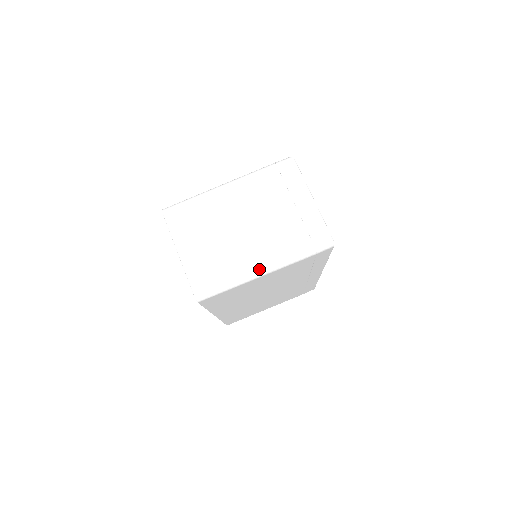
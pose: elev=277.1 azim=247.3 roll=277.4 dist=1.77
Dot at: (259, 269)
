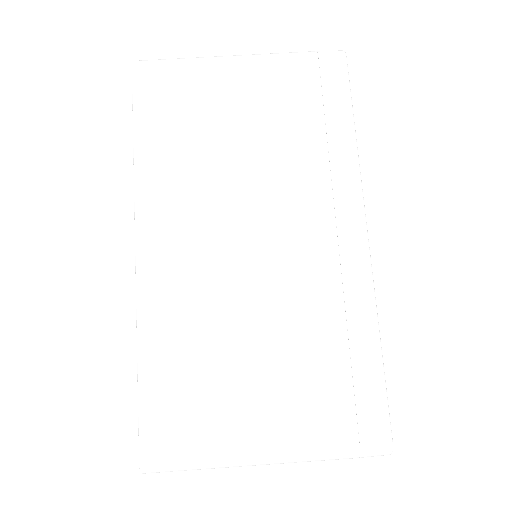
Dot at: occluded
